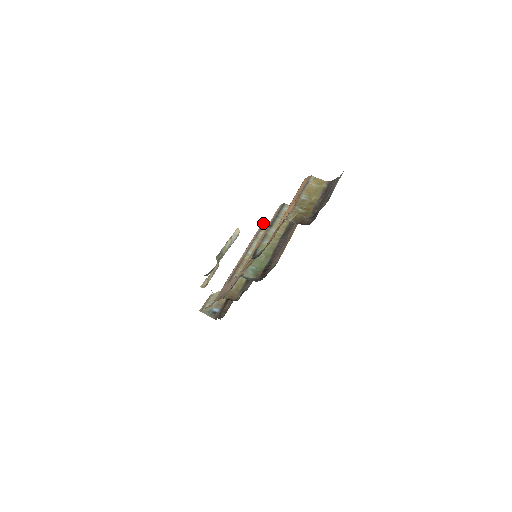
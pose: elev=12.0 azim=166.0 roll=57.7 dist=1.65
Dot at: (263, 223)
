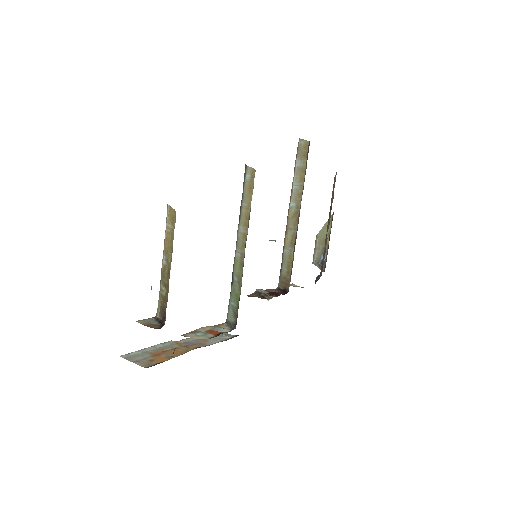
Dot at: occluded
